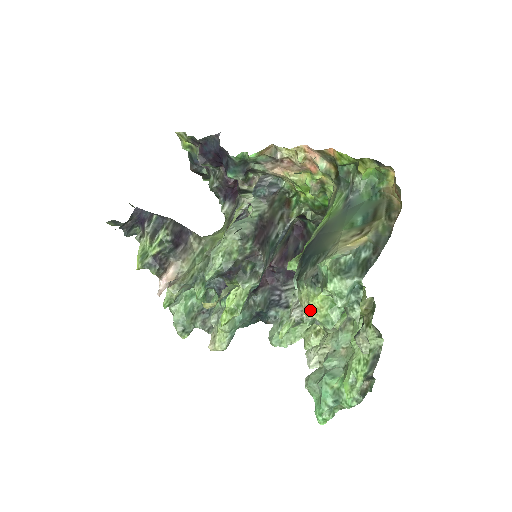
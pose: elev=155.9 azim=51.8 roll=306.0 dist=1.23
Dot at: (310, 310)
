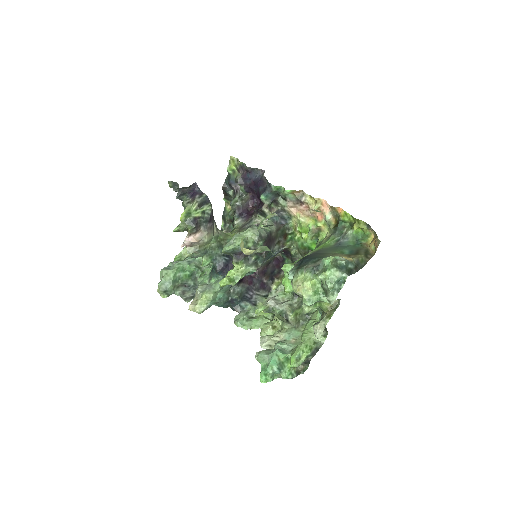
Dot at: (302, 288)
